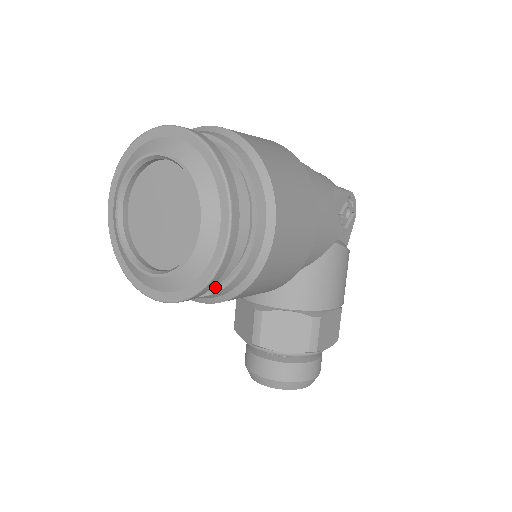
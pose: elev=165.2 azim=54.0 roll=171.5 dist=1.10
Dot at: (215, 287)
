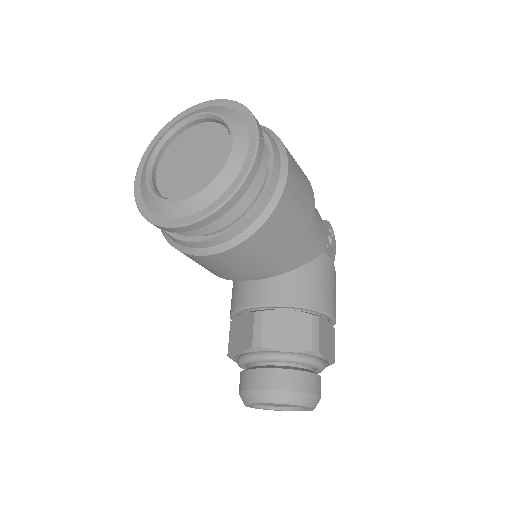
Dot at: occluded
